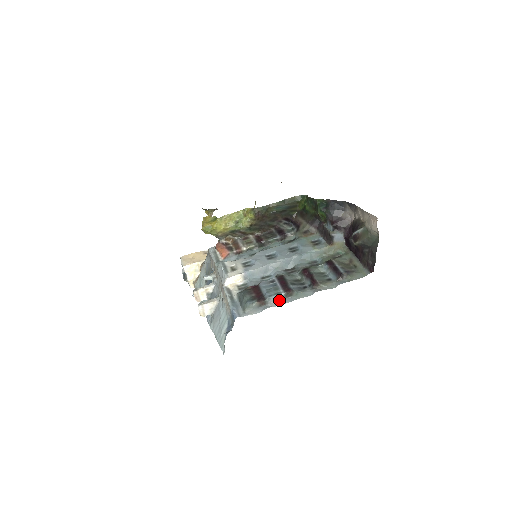
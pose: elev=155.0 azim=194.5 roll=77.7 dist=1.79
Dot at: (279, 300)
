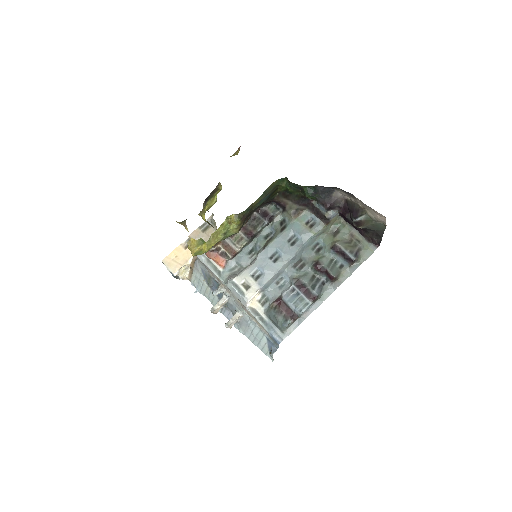
Dot at: (308, 309)
